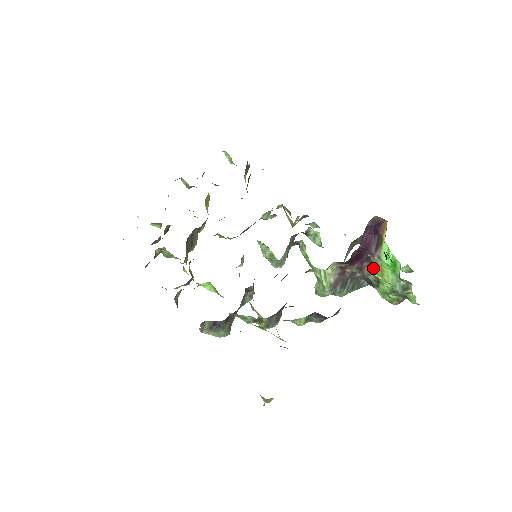
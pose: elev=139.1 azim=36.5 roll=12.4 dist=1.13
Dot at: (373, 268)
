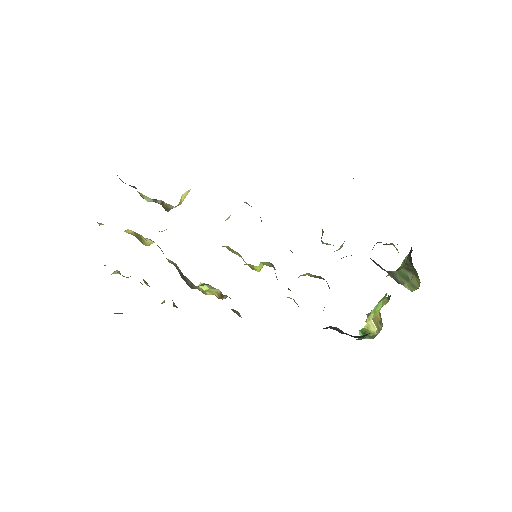
Dot at: occluded
